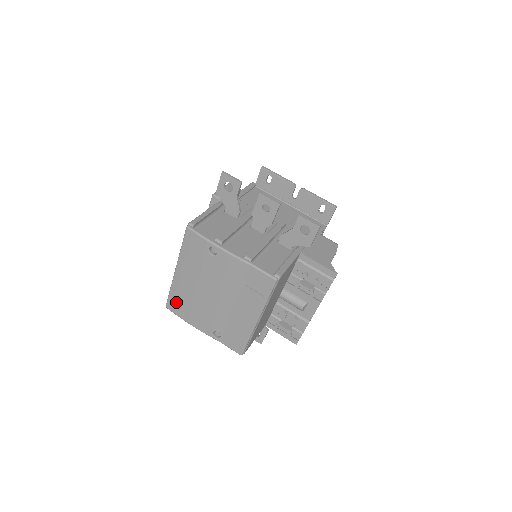
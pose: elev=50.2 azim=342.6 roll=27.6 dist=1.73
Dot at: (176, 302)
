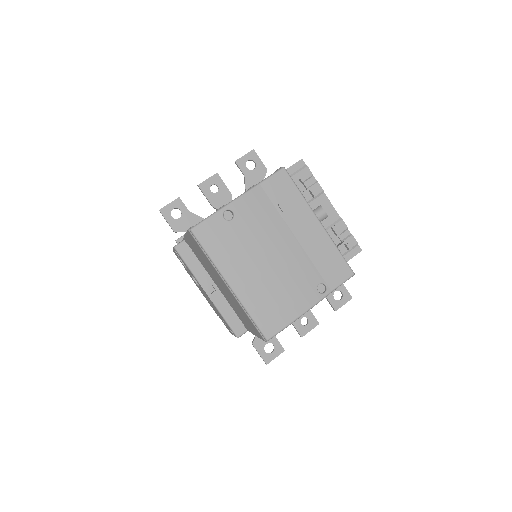
Dot at: (266, 316)
